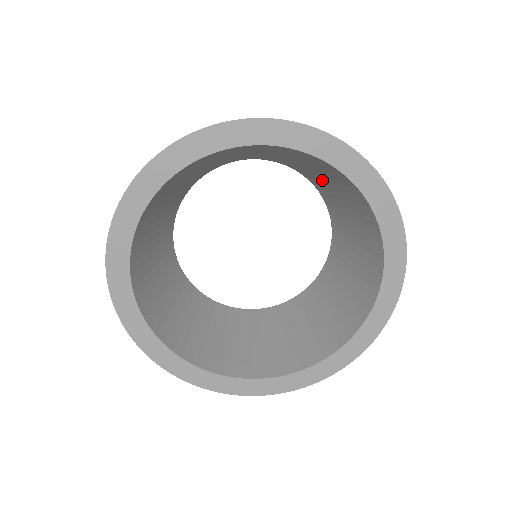
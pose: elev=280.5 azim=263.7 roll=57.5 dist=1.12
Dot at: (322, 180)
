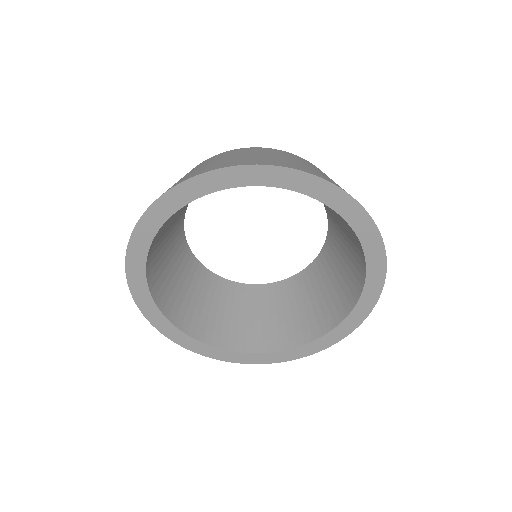
Dot at: occluded
